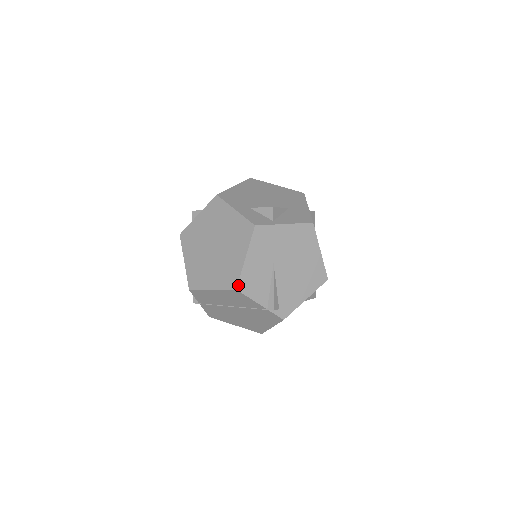
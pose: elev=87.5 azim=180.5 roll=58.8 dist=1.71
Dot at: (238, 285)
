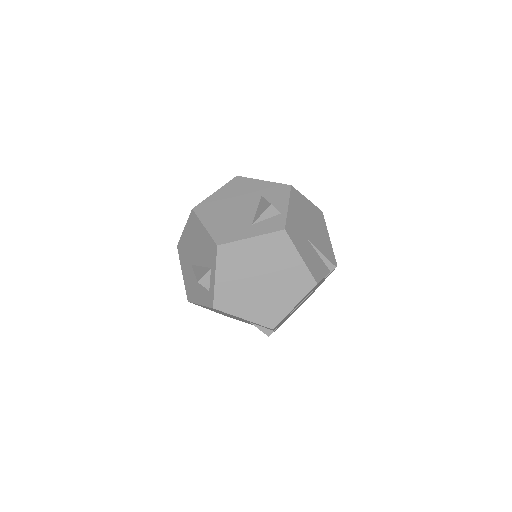
Dot at: (315, 280)
